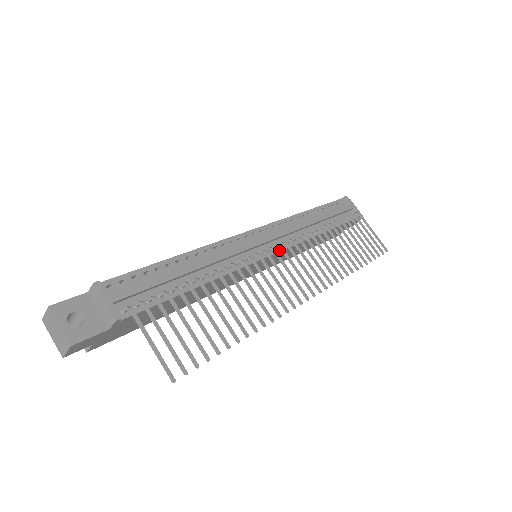
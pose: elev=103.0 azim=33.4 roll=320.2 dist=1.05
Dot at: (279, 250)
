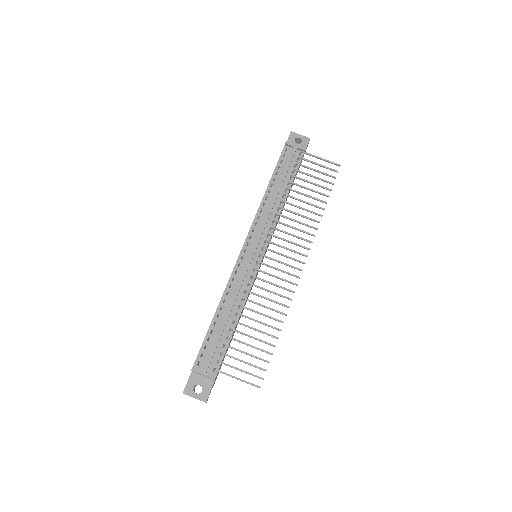
Dot at: (266, 246)
